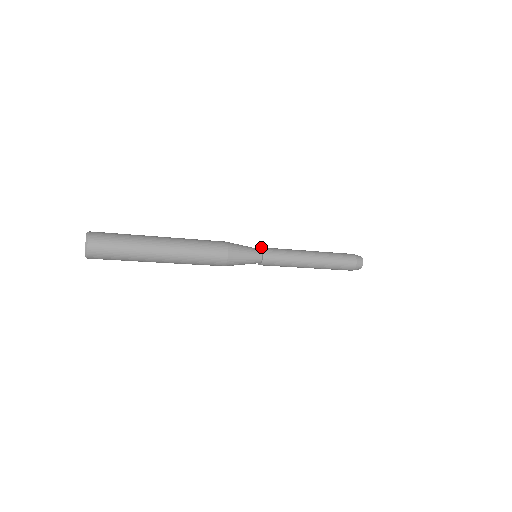
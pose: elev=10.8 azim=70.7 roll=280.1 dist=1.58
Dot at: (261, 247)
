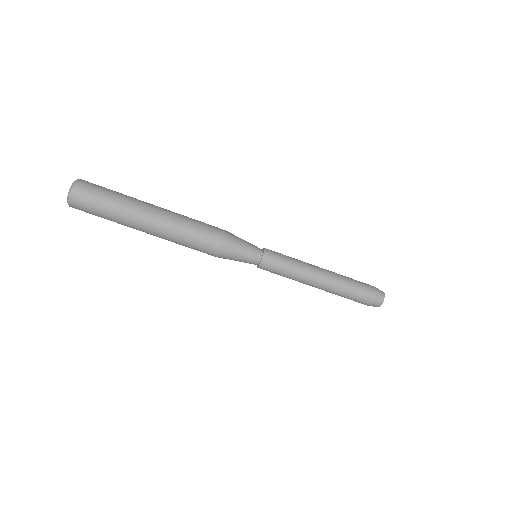
Dot at: occluded
